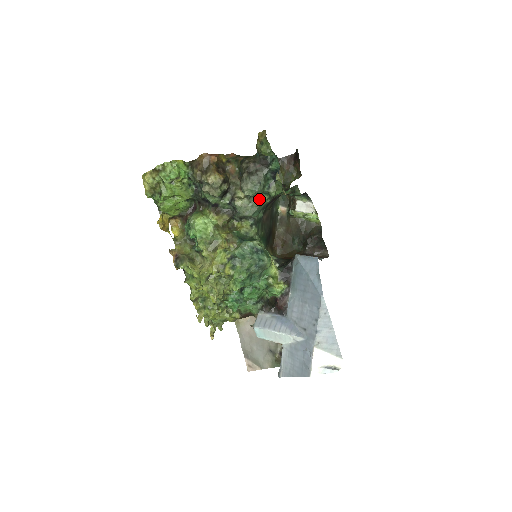
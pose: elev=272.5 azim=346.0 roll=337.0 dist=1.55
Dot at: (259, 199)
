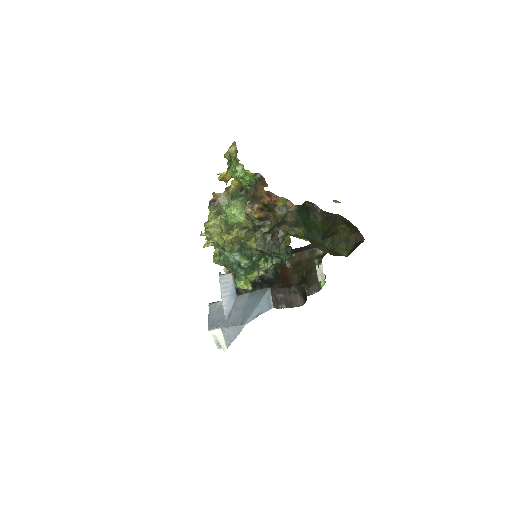
Dot at: occluded
